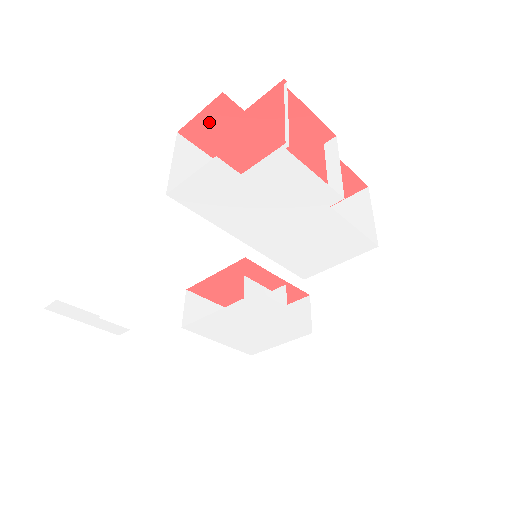
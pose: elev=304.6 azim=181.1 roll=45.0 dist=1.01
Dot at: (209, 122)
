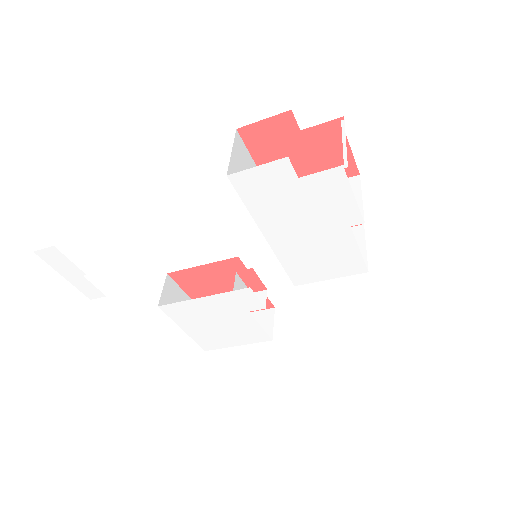
Dot at: (267, 130)
